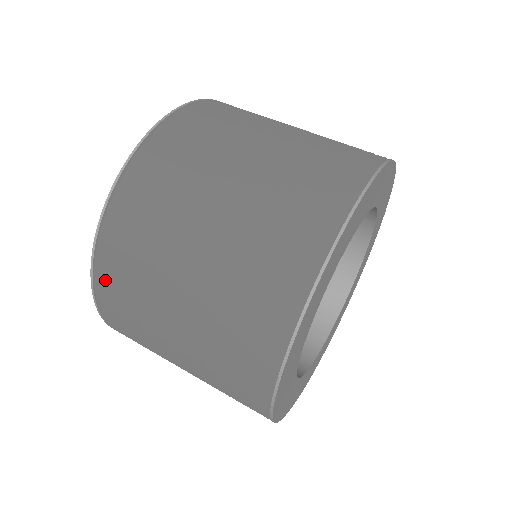
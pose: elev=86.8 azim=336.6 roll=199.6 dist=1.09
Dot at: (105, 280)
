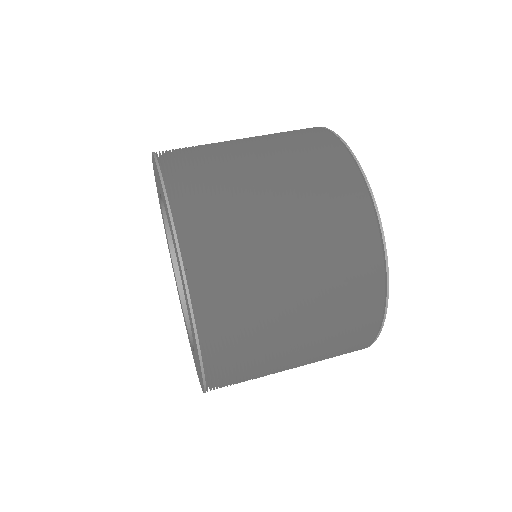
Dot at: occluded
